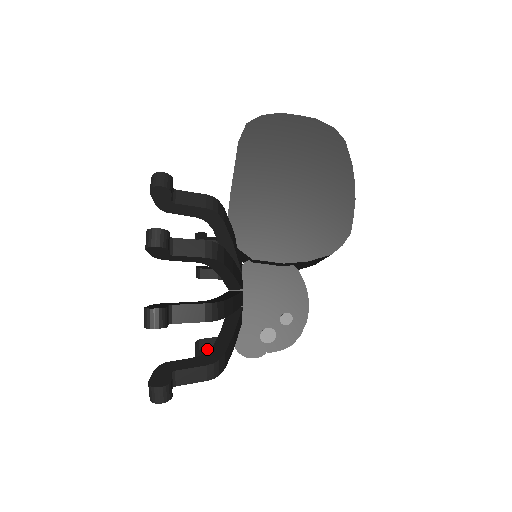
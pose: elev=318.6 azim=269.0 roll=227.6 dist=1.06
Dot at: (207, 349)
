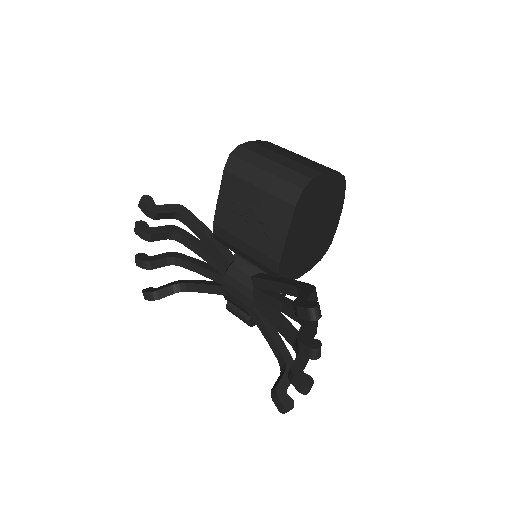
Dot at: occluded
